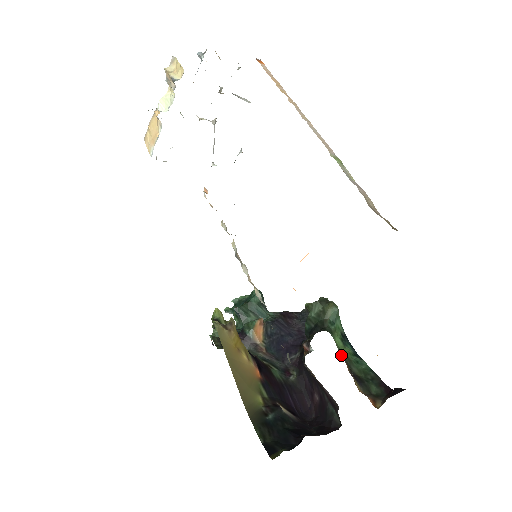
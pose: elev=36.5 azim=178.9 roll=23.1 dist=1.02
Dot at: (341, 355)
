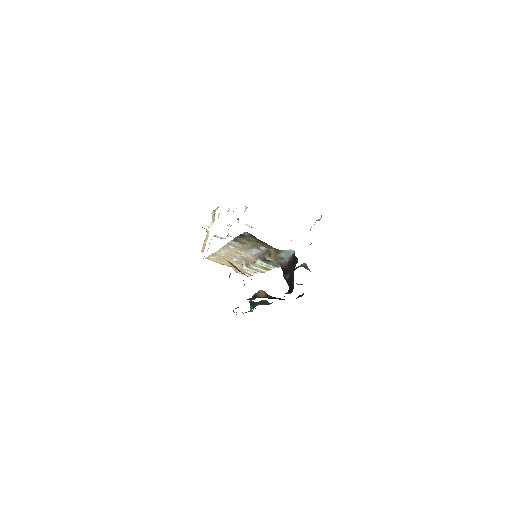
Dot at: occluded
